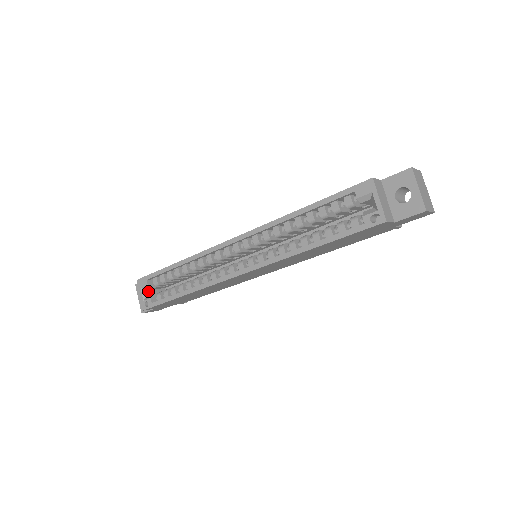
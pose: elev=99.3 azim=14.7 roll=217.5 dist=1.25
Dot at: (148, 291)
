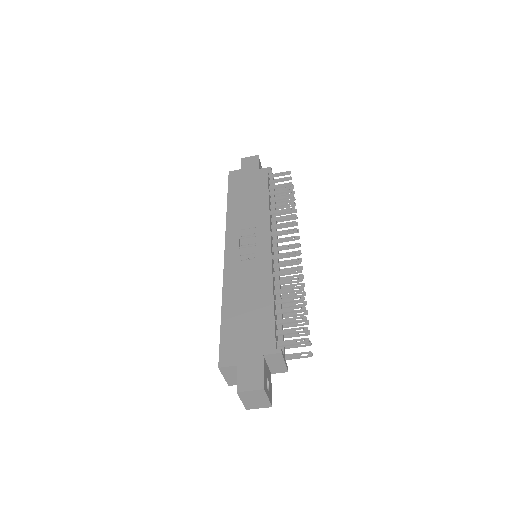
Dot at: occluded
